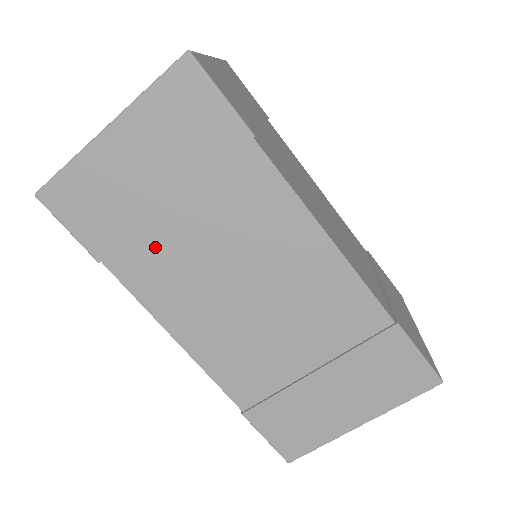
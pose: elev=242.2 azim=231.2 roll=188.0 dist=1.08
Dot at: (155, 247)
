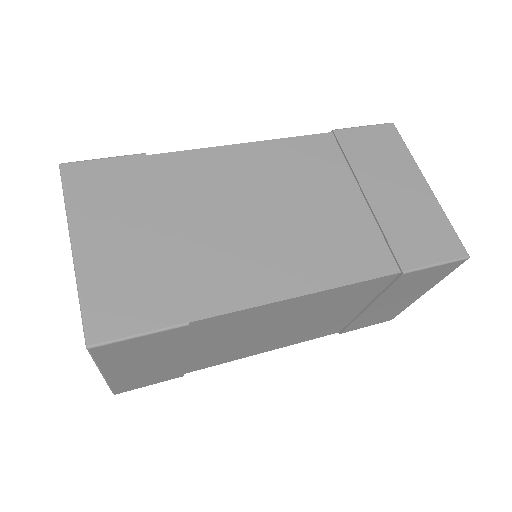
Dot at: (202, 358)
